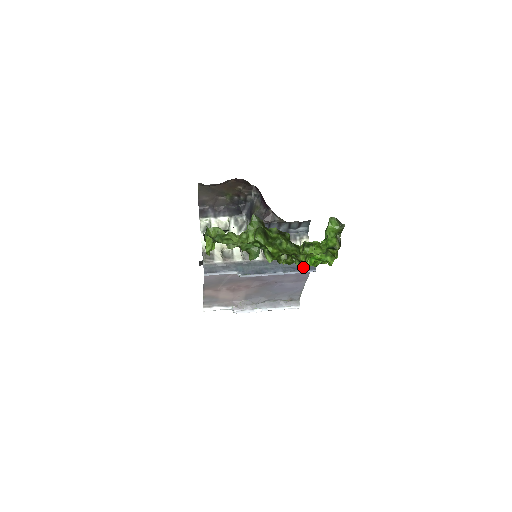
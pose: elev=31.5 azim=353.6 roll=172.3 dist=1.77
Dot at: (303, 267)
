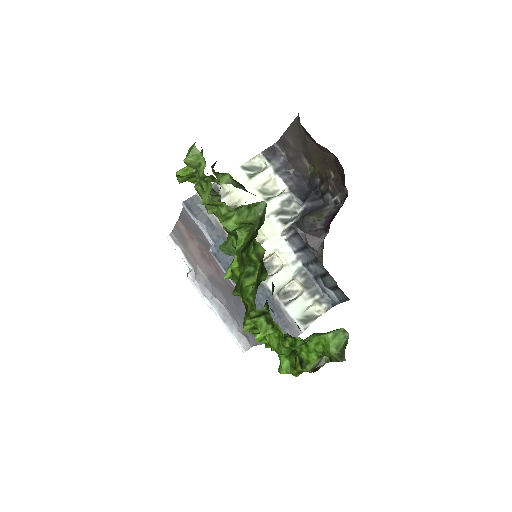
Dot at: occluded
